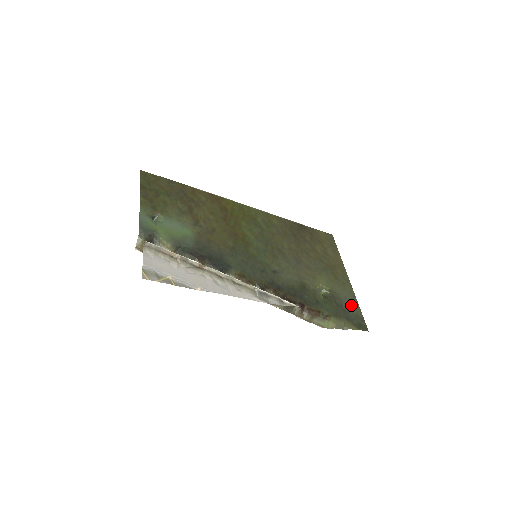
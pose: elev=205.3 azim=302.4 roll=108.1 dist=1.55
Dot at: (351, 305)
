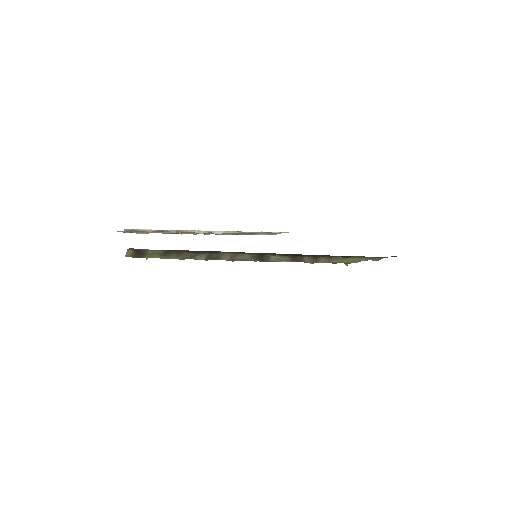
Dot at: occluded
